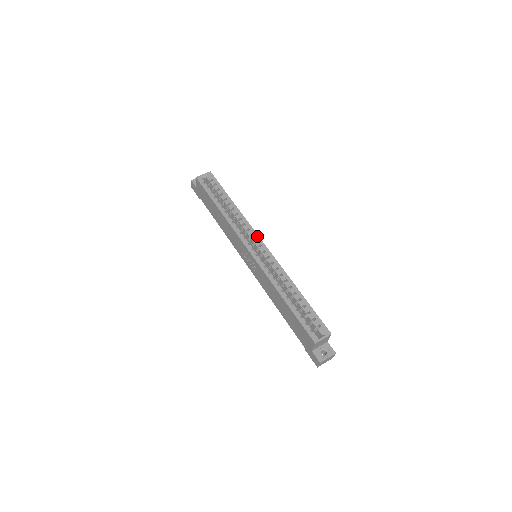
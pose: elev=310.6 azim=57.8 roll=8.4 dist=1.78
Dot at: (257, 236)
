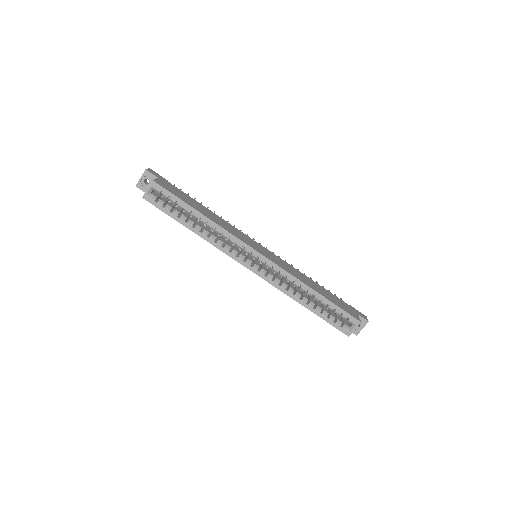
Dot at: (249, 248)
